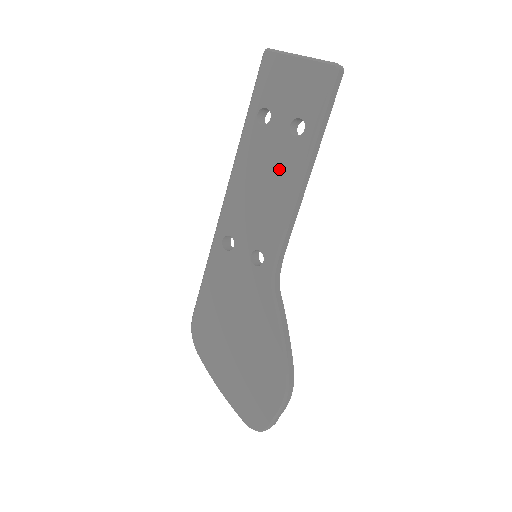
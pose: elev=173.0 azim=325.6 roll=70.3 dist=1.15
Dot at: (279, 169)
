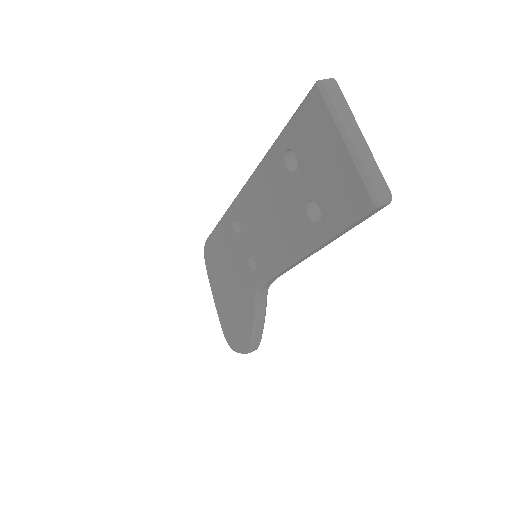
Dot at: (287, 225)
